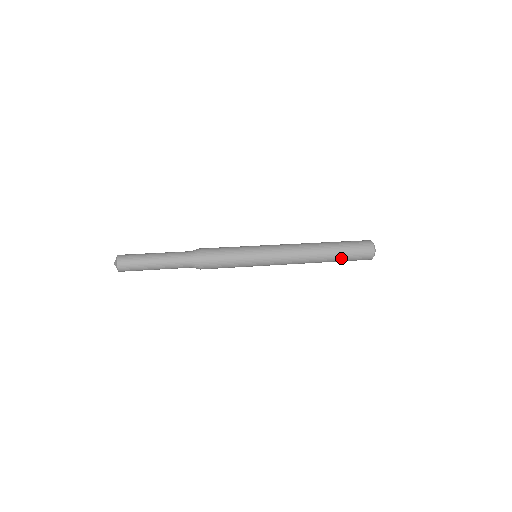
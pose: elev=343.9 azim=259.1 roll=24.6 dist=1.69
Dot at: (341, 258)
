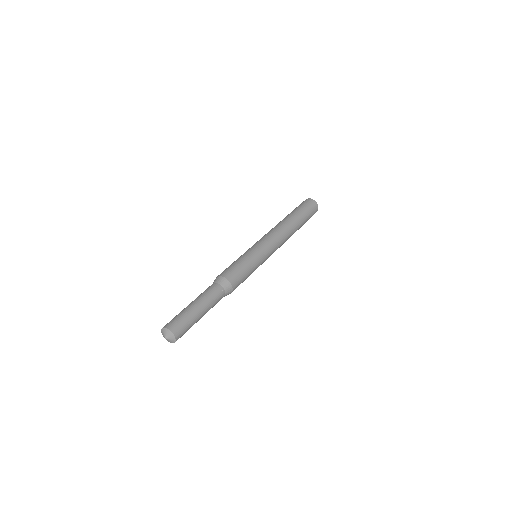
Dot at: occluded
